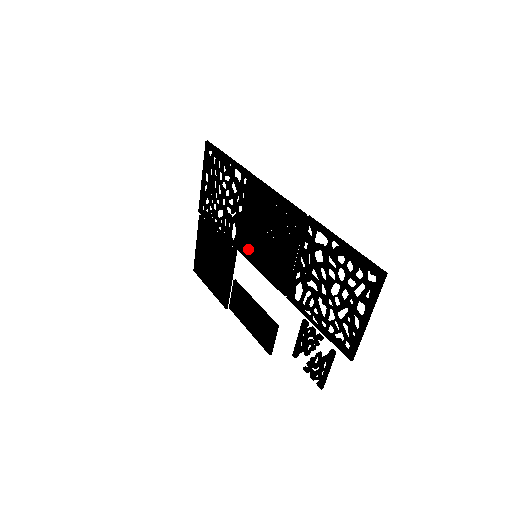
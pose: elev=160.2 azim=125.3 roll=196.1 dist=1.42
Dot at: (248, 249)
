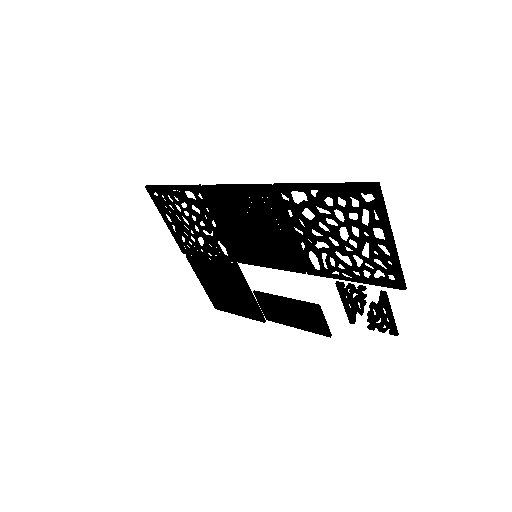
Dot at: (245, 255)
